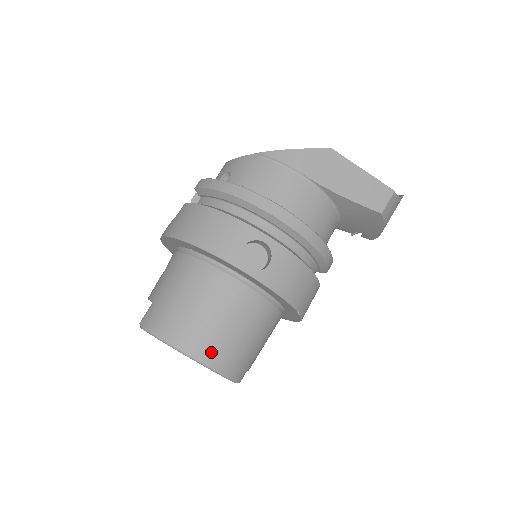
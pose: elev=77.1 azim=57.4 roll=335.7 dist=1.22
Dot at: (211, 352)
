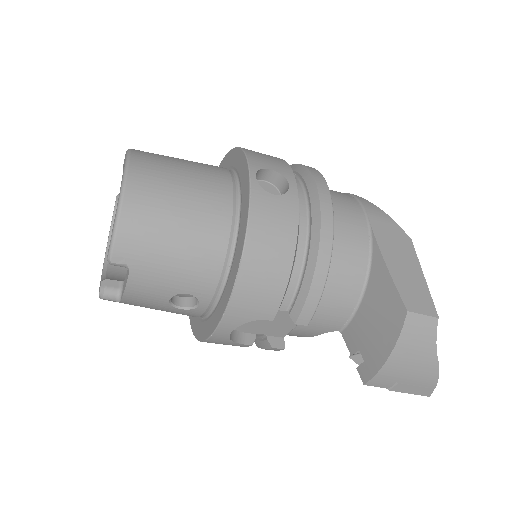
Dot at: (142, 185)
